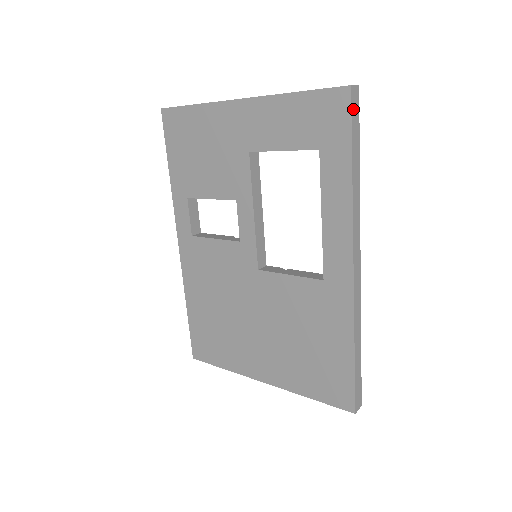
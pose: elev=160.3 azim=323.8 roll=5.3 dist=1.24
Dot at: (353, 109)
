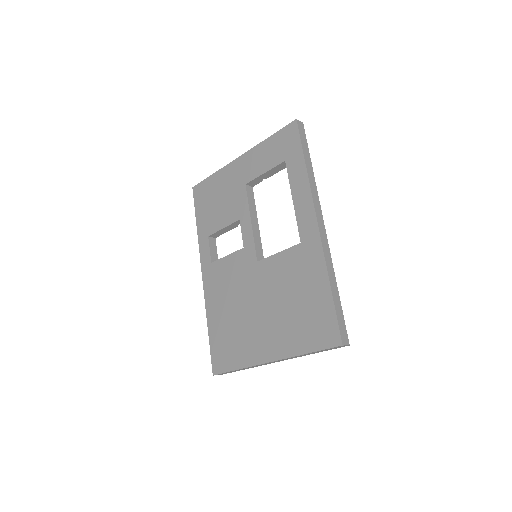
Dot at: (300, 131)
